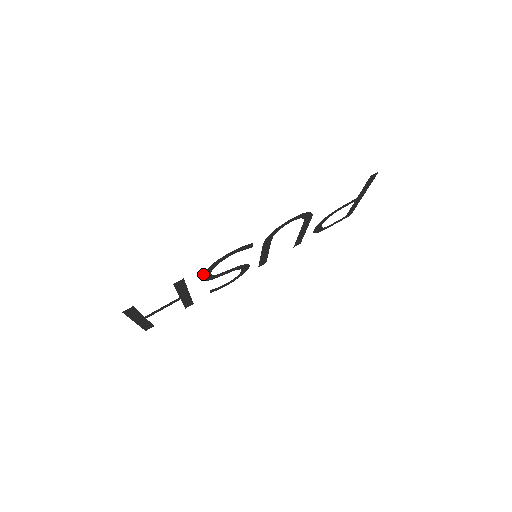
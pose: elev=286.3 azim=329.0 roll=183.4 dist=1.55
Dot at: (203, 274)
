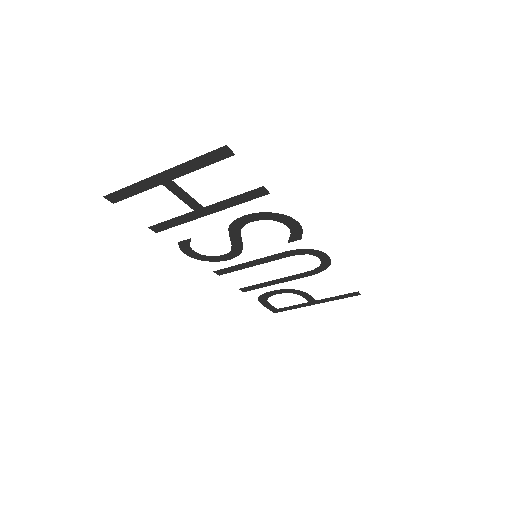
Dot at: (258, 213)
